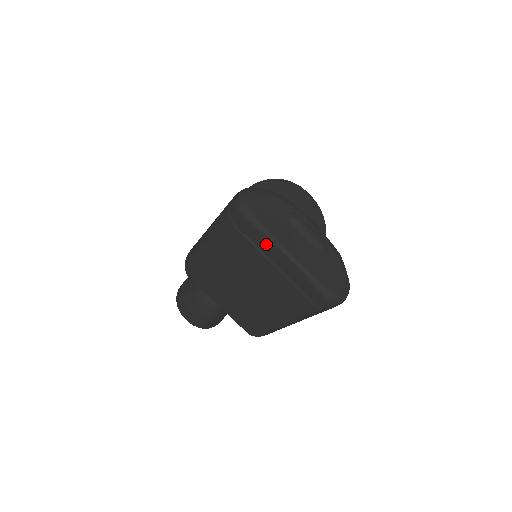
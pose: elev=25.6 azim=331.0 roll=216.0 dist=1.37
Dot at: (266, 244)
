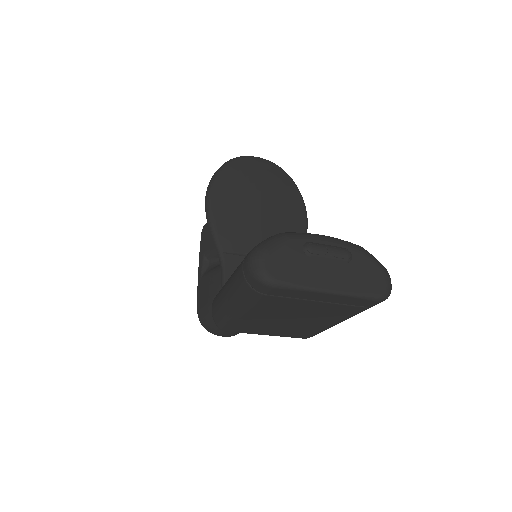
Dot at: (303, 294)
